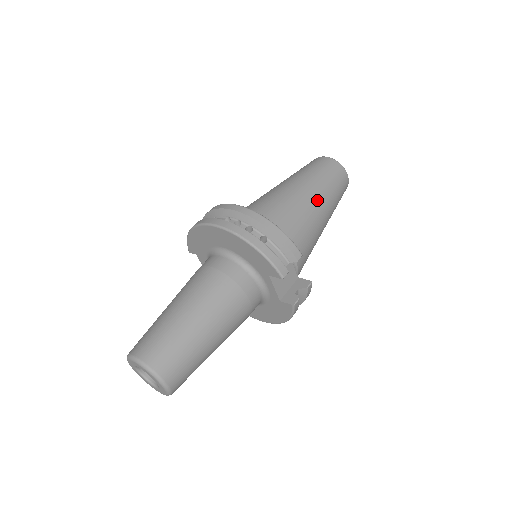
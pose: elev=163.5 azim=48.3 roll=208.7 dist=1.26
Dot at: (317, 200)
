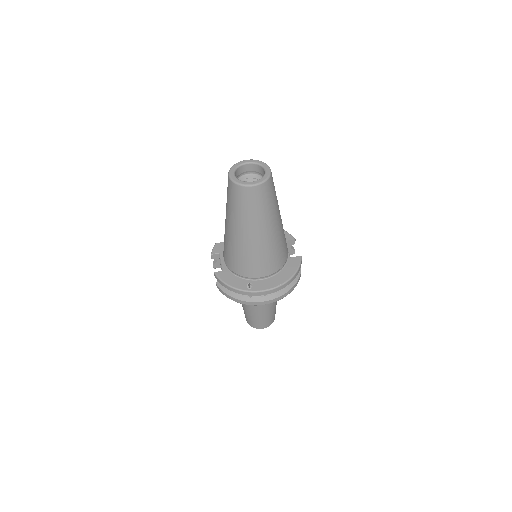
Dot at: (279, 221)
